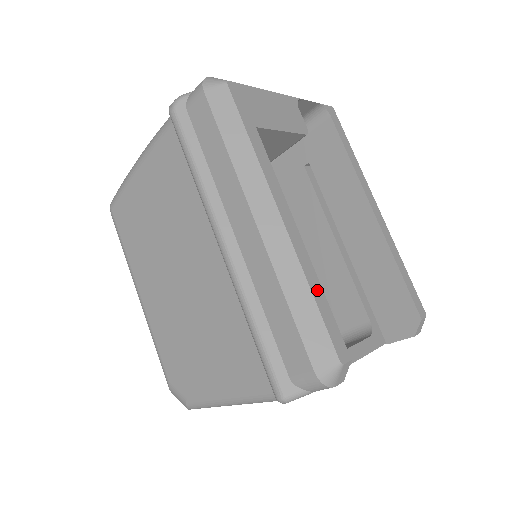
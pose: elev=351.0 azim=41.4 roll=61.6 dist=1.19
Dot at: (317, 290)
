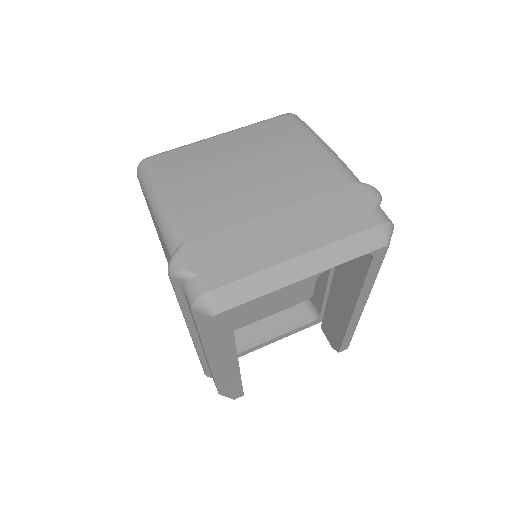
Dot at: (236, 384)
